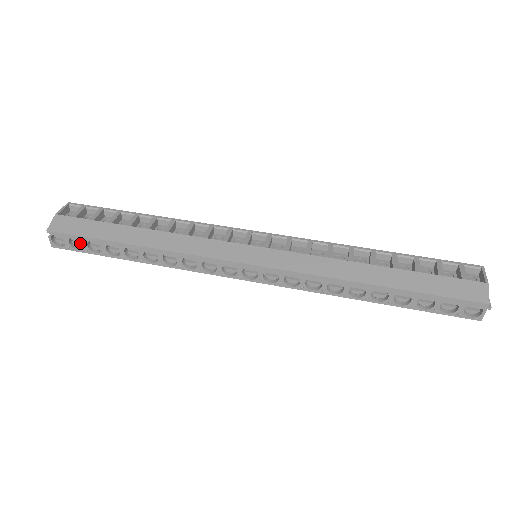
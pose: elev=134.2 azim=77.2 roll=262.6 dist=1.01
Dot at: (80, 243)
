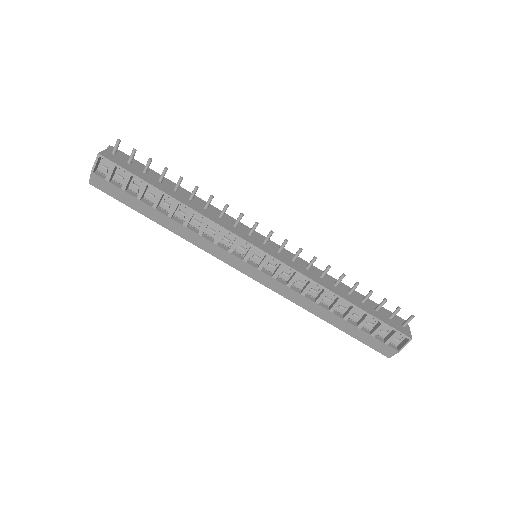
Dot at: occluded
